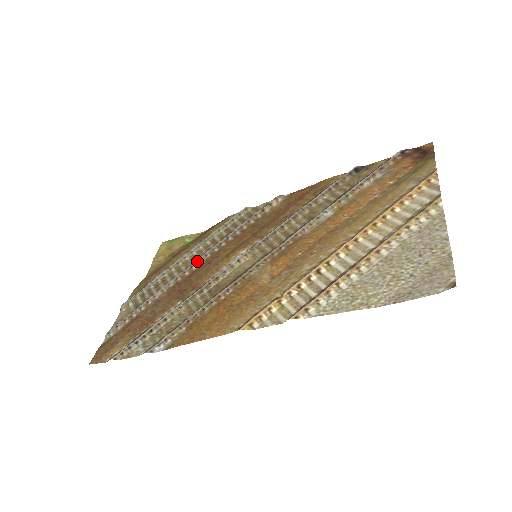
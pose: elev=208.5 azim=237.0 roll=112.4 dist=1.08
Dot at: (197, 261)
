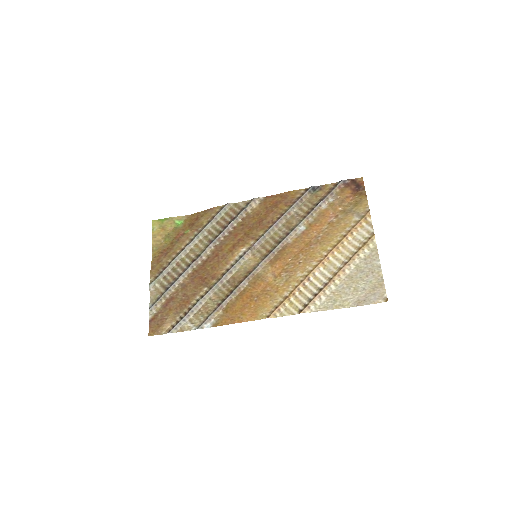
Dot at: (205, 252)
